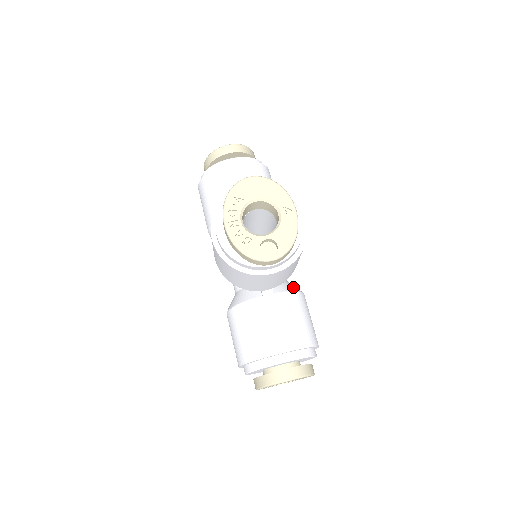
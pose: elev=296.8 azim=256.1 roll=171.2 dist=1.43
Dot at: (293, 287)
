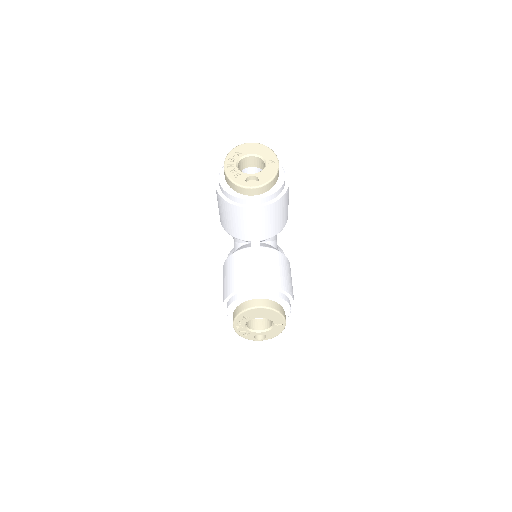
Dot at: occluded
